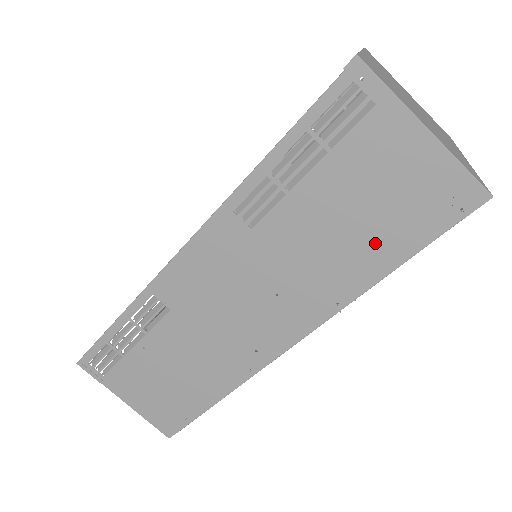
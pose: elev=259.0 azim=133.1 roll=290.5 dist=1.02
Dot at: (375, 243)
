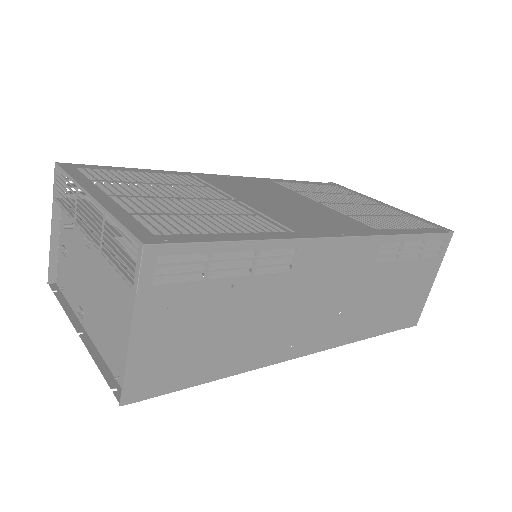
Dot at: (387, 316)
